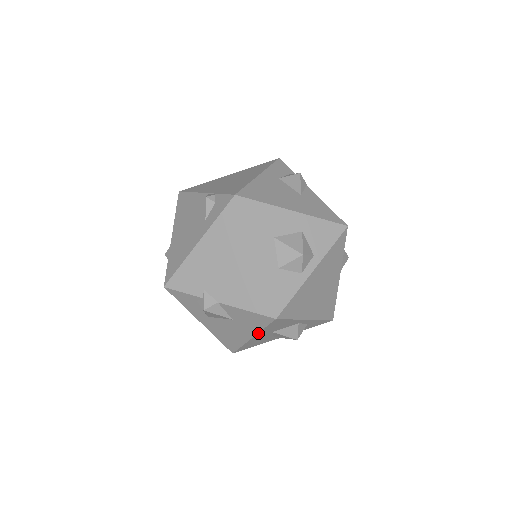
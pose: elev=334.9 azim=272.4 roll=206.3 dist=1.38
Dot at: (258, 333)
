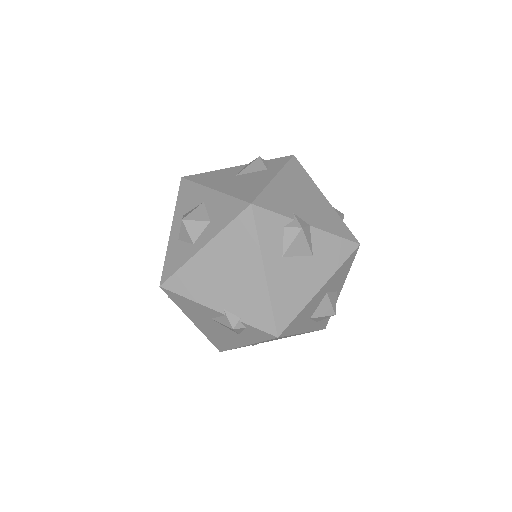
Dot at: (331, 277)
